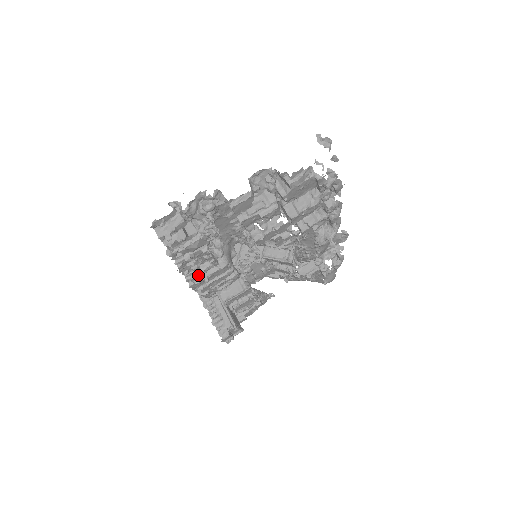
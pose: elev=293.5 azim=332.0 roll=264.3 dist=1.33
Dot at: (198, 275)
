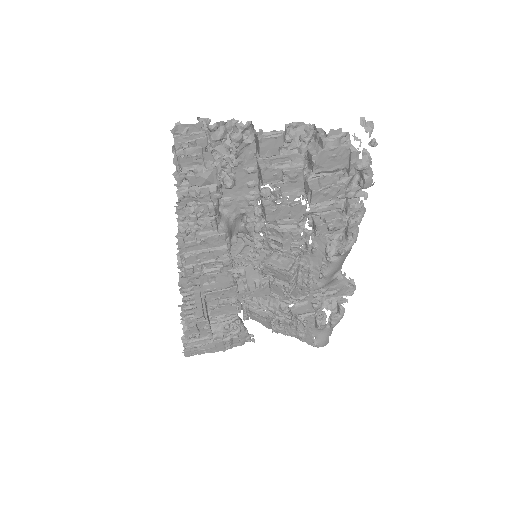
Dot at: (192, 229)
